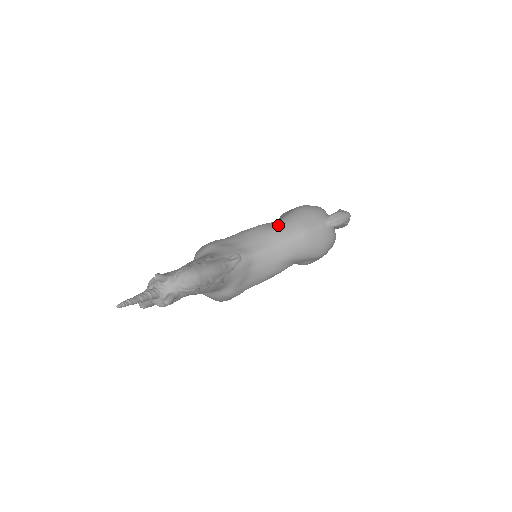
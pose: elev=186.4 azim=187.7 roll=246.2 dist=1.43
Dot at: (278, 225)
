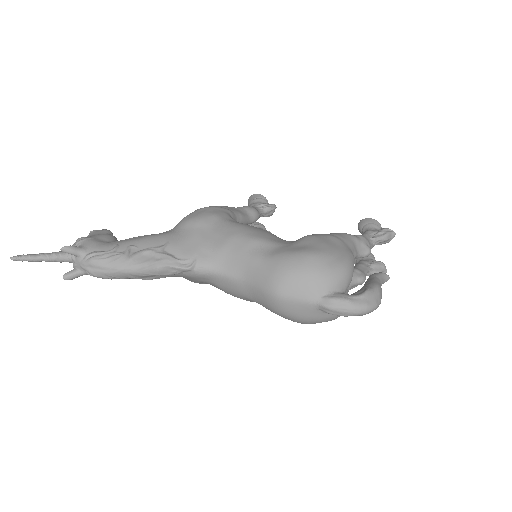
Dot at: (263, 259)
